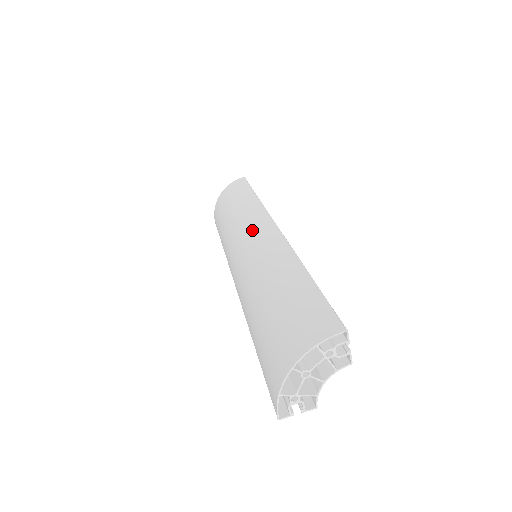
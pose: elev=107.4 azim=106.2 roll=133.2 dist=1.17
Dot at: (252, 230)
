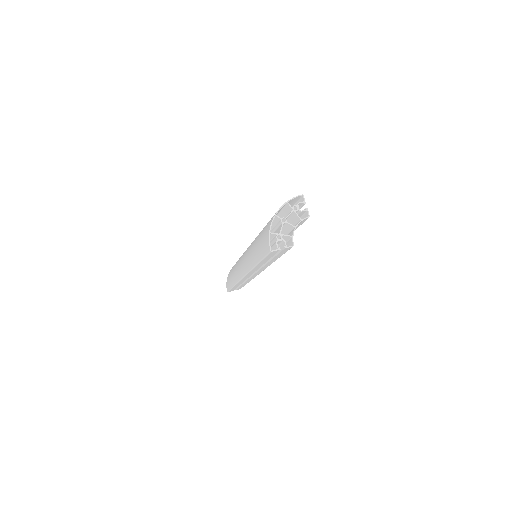
Dot at: occluded
